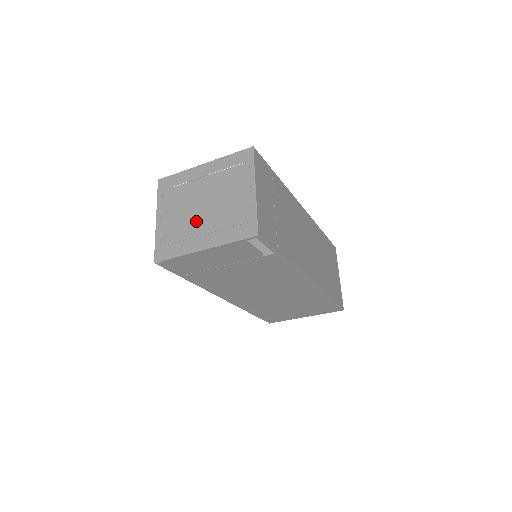
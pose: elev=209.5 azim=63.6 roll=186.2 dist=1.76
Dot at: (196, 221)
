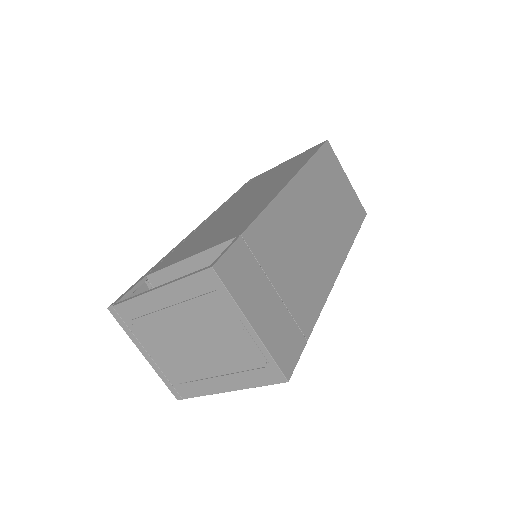
Dot at: (196, 362)
